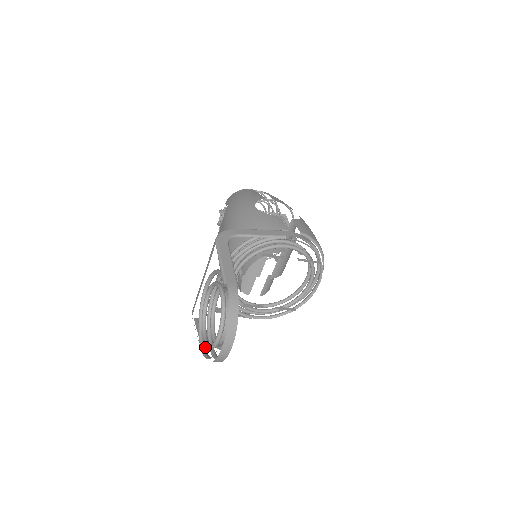
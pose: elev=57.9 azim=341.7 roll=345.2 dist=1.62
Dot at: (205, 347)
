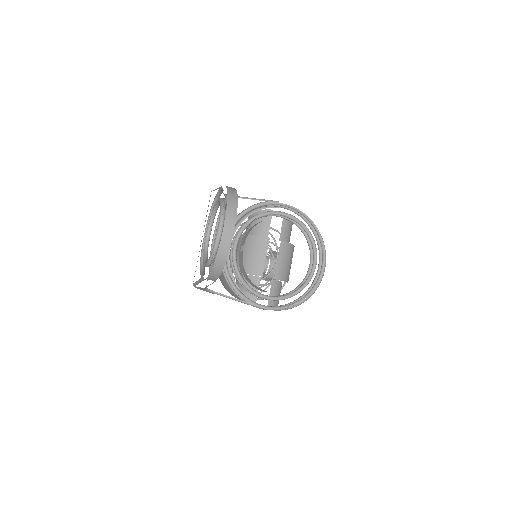
Dot at: occluded
